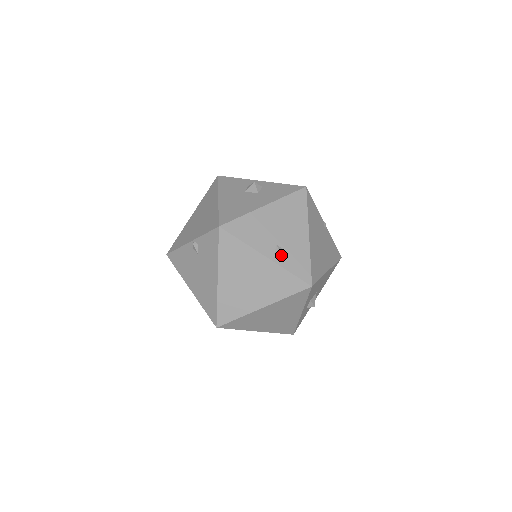
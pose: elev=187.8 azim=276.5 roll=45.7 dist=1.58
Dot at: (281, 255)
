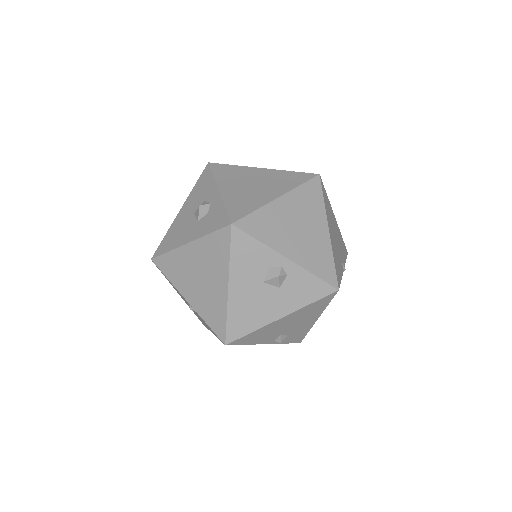
Dot at: (281, 342)
